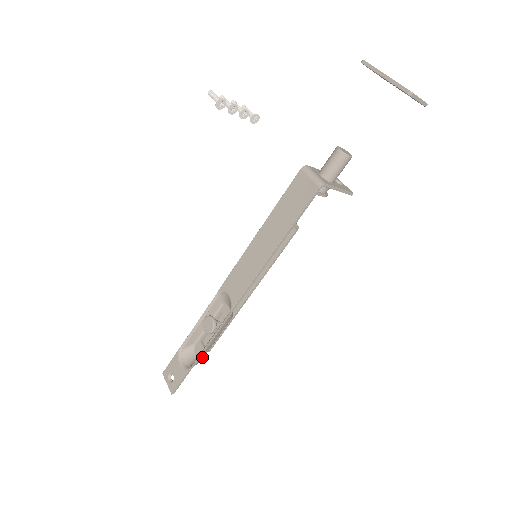
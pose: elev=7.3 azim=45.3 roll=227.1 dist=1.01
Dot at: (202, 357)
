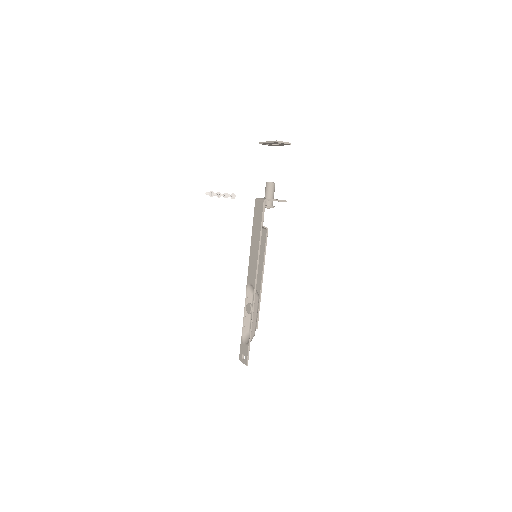
Dot at: (253, 331)
